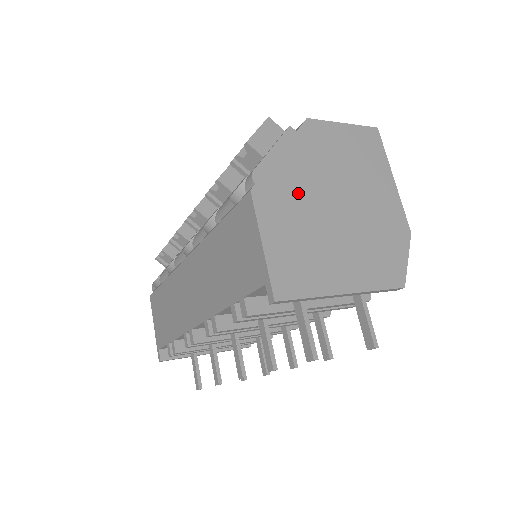
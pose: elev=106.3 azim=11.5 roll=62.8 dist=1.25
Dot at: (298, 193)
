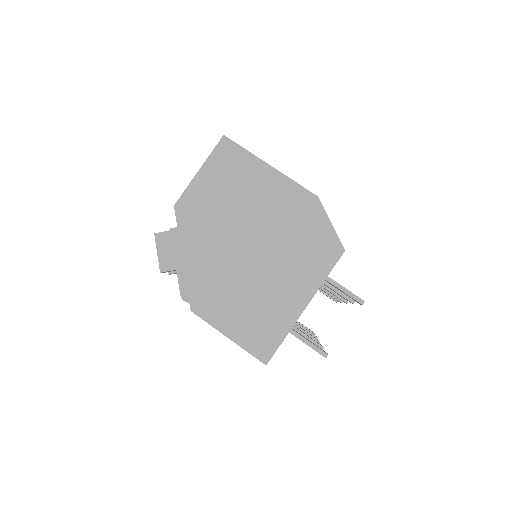
Dot at: (218, 274)
